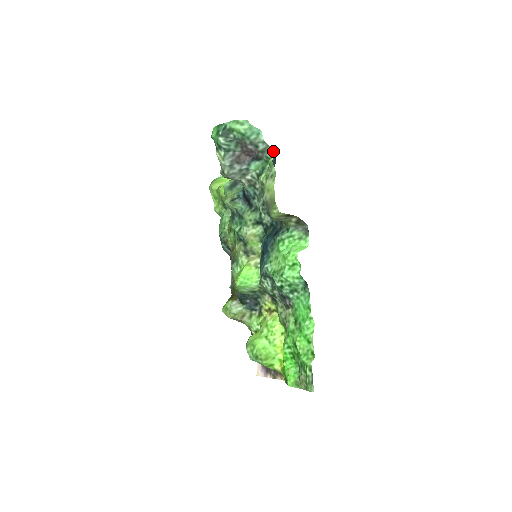
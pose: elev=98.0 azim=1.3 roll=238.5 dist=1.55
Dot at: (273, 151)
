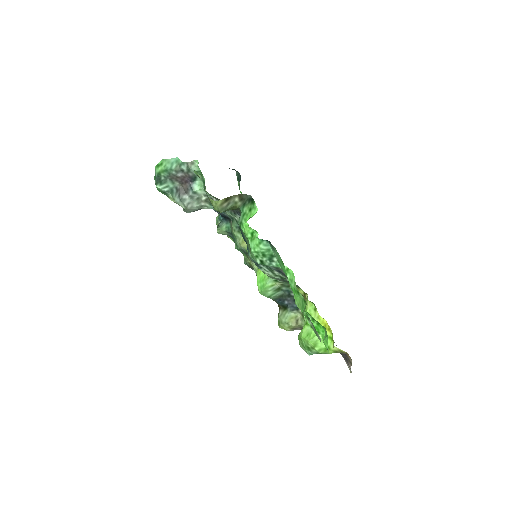
Dot at: (195, 164)
